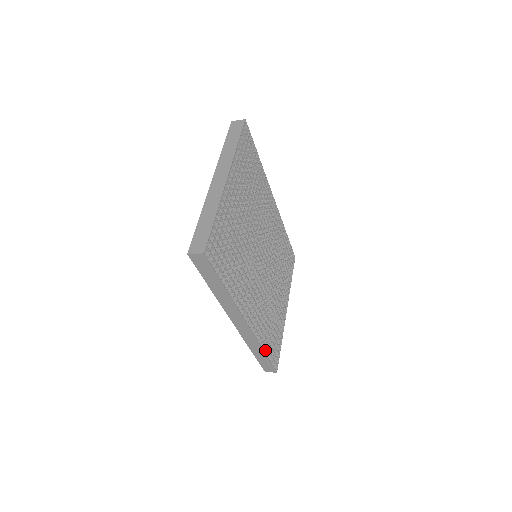
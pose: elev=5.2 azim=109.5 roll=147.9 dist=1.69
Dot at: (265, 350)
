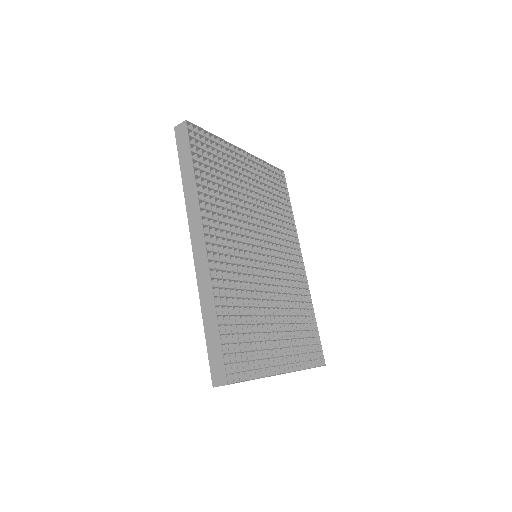
Dot at: (220, 324)
